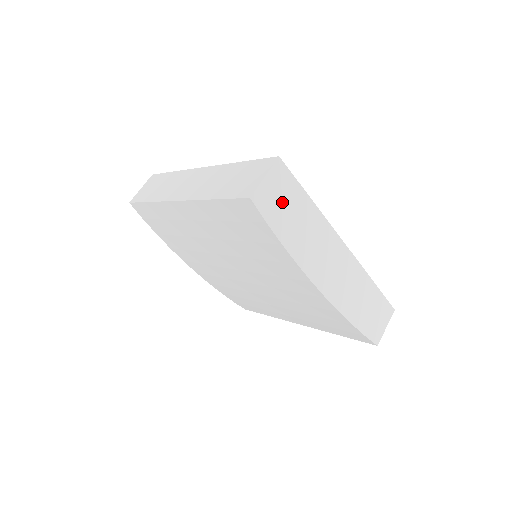
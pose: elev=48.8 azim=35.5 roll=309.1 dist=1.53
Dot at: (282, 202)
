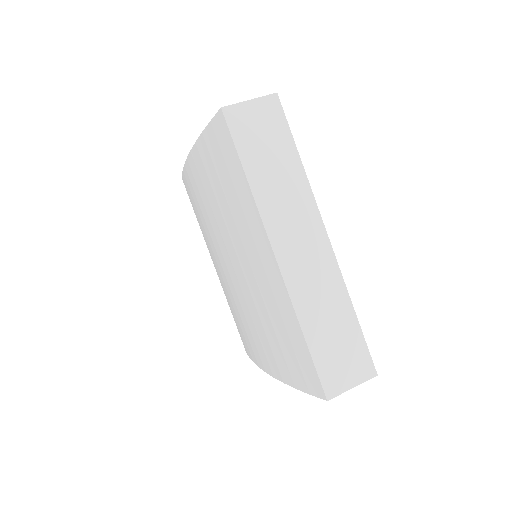
Dot at: occluded
